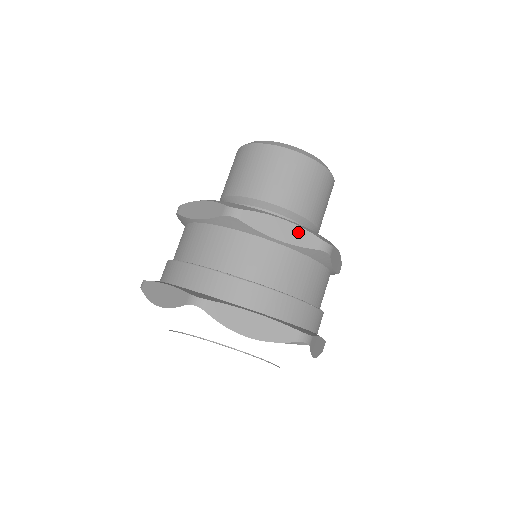
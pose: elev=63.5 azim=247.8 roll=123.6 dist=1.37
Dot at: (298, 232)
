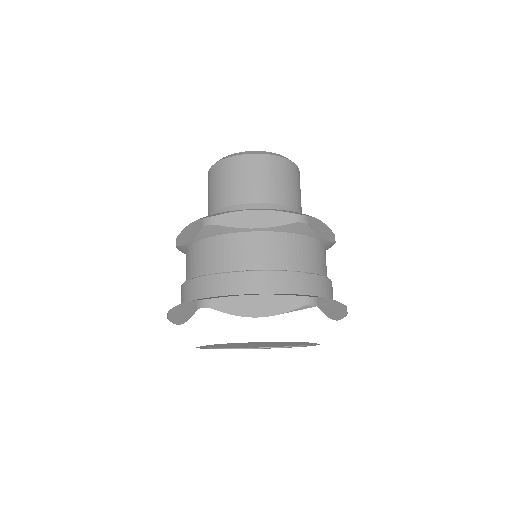
Dot at: (270, 215)
